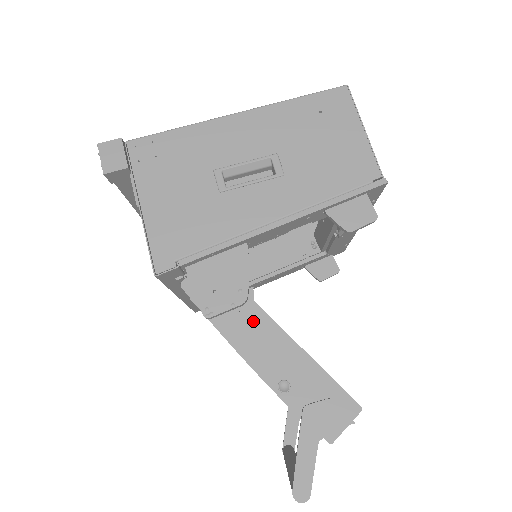
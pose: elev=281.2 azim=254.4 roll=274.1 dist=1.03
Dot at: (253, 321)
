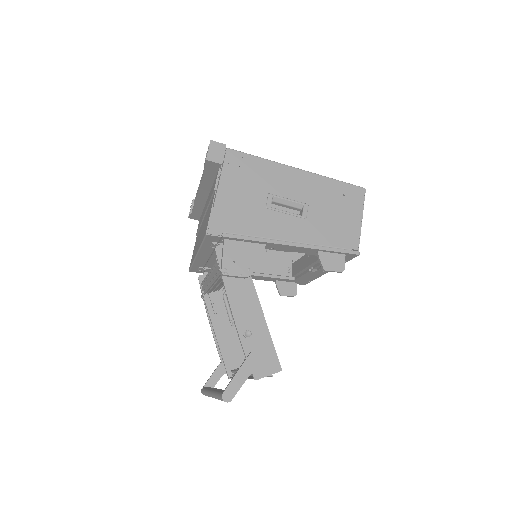
Dot at: (246, 290)
